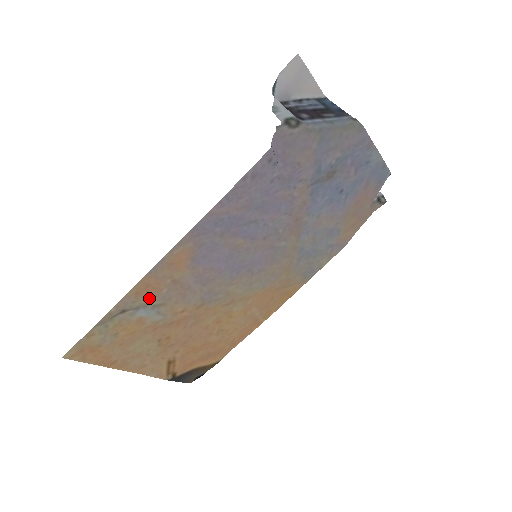
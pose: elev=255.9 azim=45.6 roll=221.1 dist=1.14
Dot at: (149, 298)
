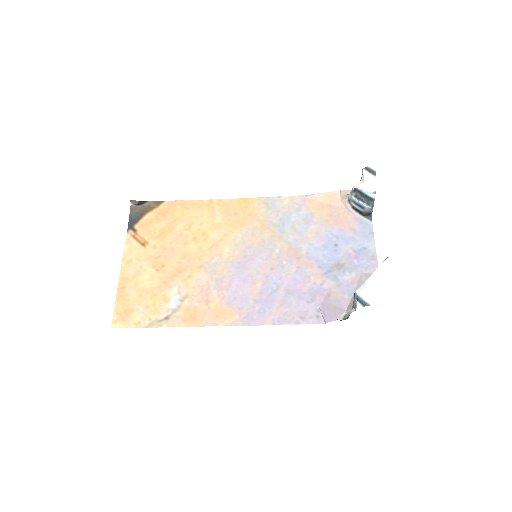
Dot at: (186, 310)
